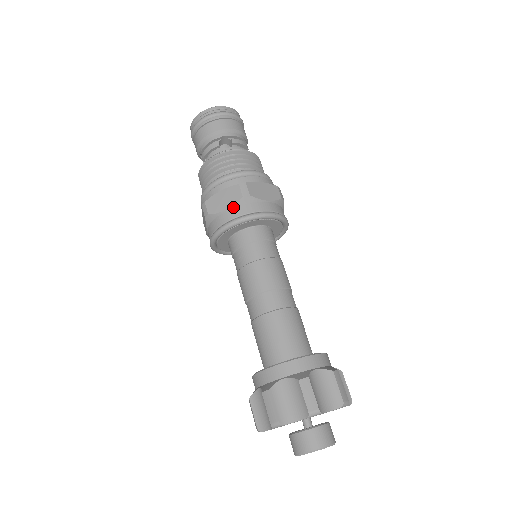
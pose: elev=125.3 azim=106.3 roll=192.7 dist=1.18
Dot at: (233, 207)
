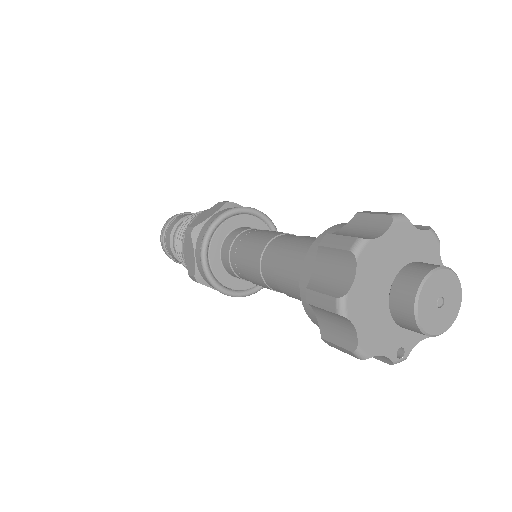
Dot at: (219, 211)
